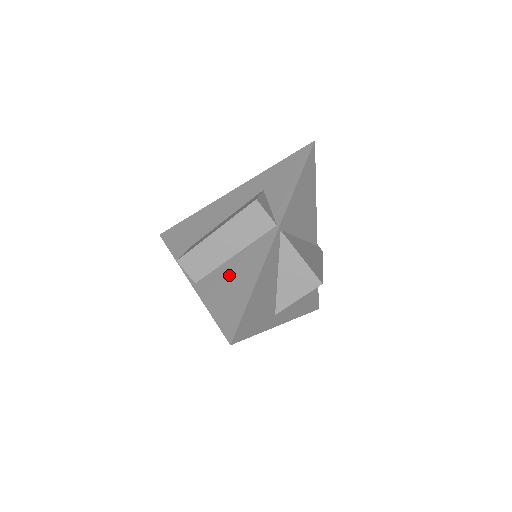
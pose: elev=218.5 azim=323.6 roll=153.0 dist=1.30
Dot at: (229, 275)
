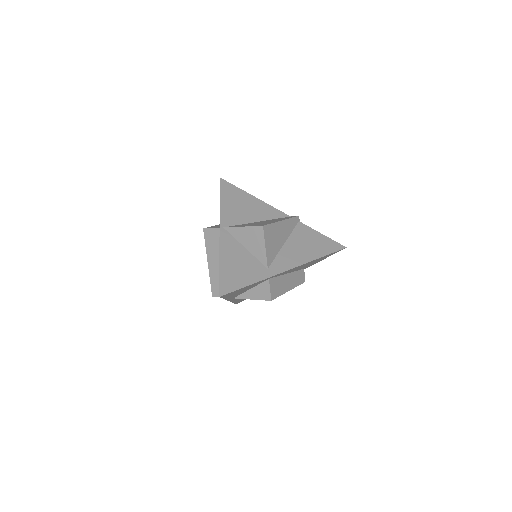
Dot at: occluded
